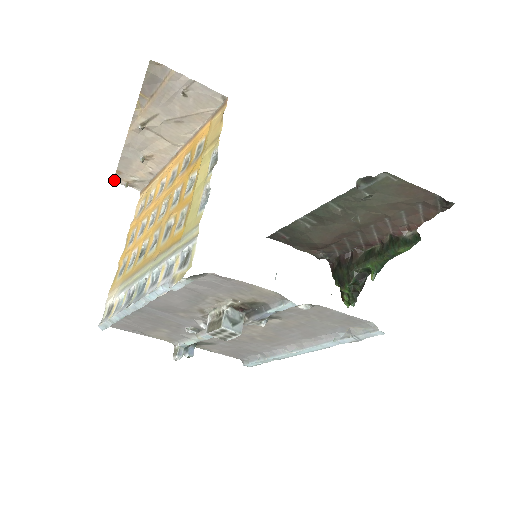
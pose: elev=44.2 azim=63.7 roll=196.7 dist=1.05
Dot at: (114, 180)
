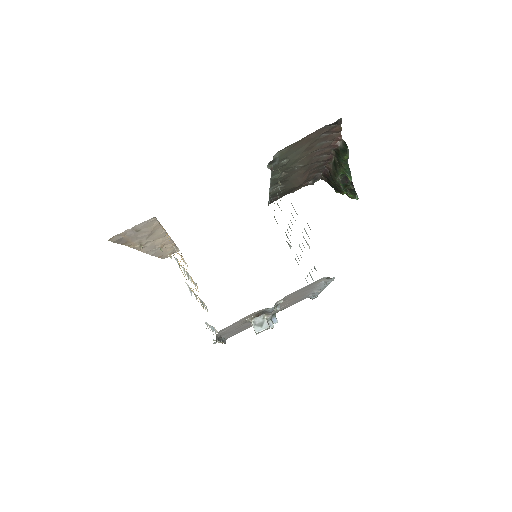
Dot at: occluded
